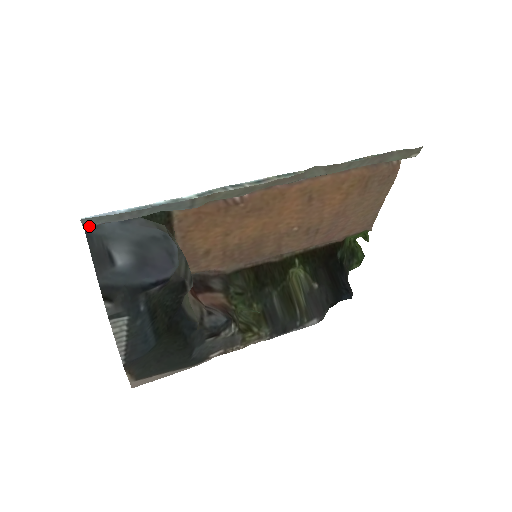
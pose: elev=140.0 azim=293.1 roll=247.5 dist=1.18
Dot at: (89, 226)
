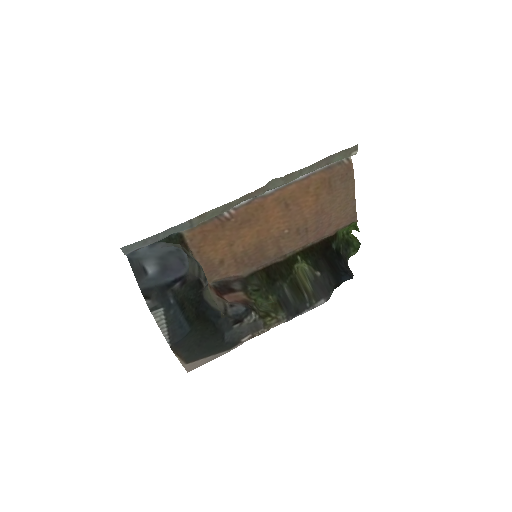
Dot at: (128, 252)
